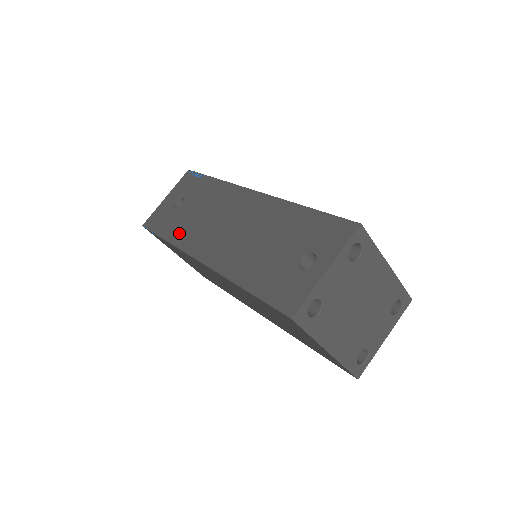
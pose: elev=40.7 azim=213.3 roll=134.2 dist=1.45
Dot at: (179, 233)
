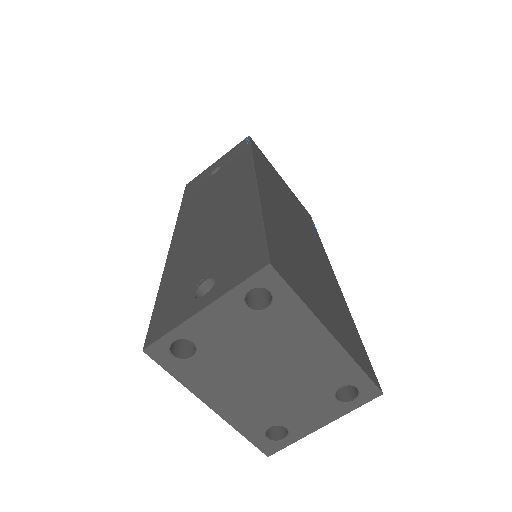
Dot at: (189, 204)
